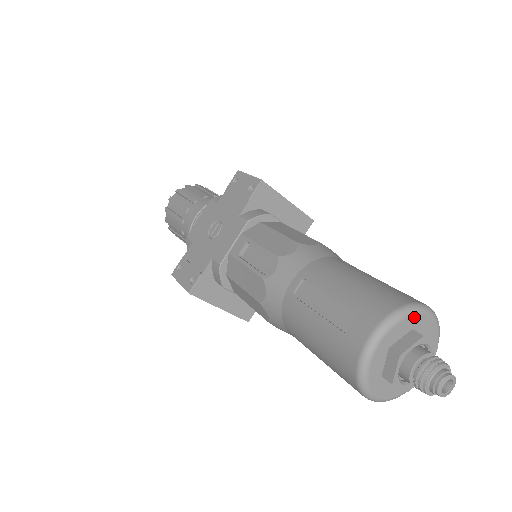
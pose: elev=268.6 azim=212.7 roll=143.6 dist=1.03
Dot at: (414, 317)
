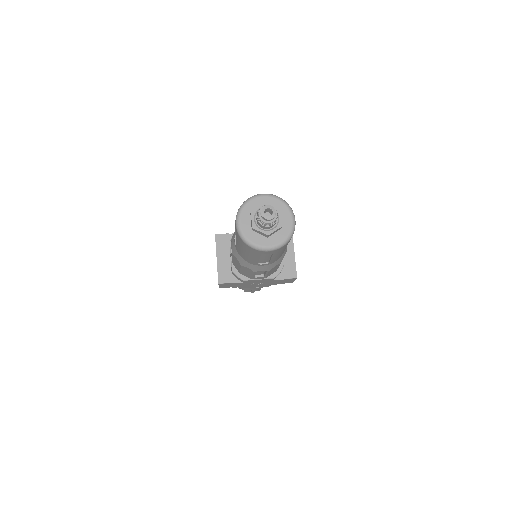
Dot at: (285, 207)
